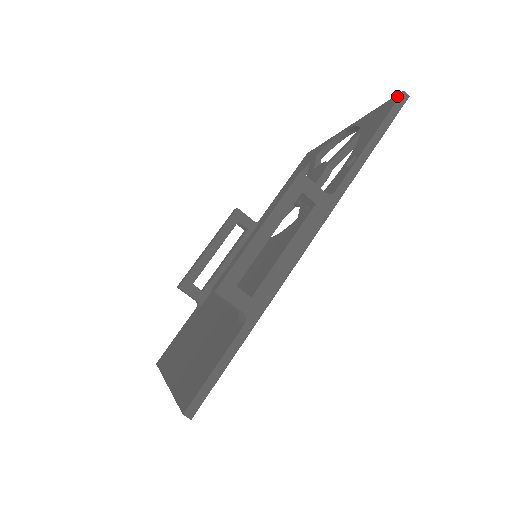
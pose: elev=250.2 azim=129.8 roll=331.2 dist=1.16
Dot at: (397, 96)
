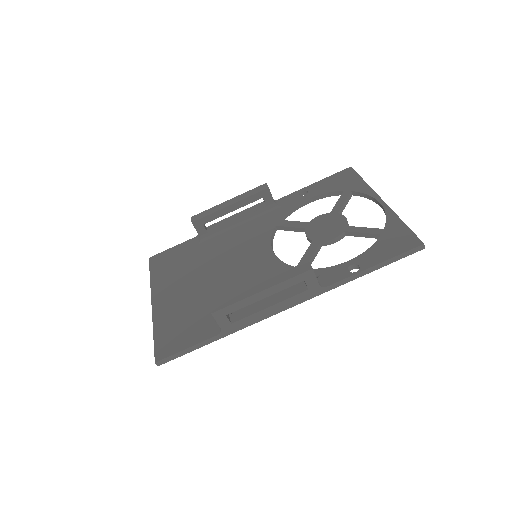
Dot at: (418, 242)
